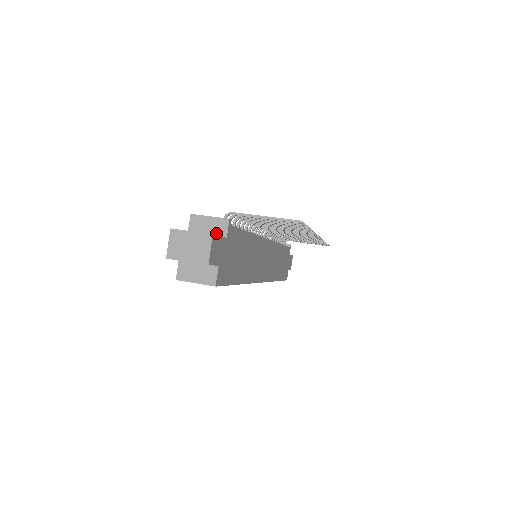
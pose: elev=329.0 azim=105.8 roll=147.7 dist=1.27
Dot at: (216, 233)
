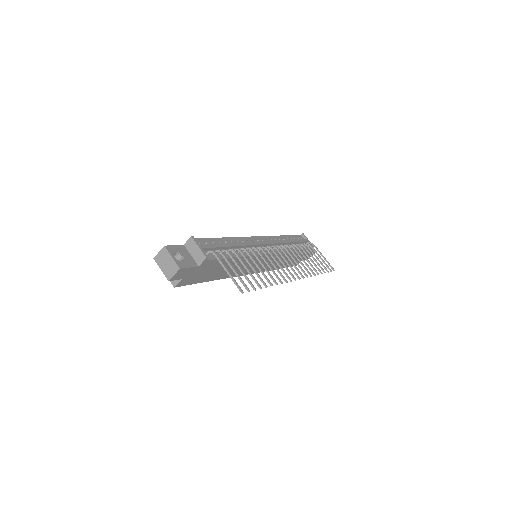
Dot at: (196, 259)
